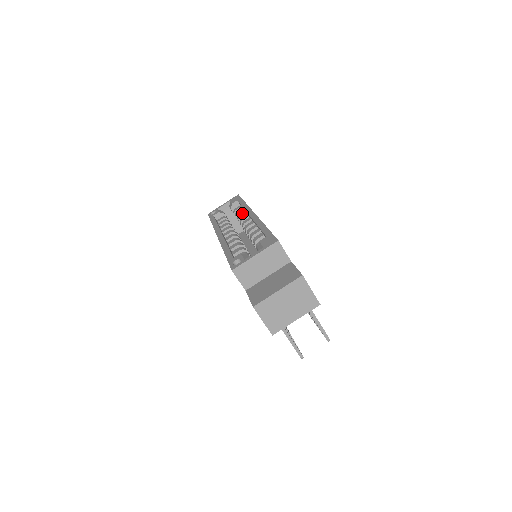
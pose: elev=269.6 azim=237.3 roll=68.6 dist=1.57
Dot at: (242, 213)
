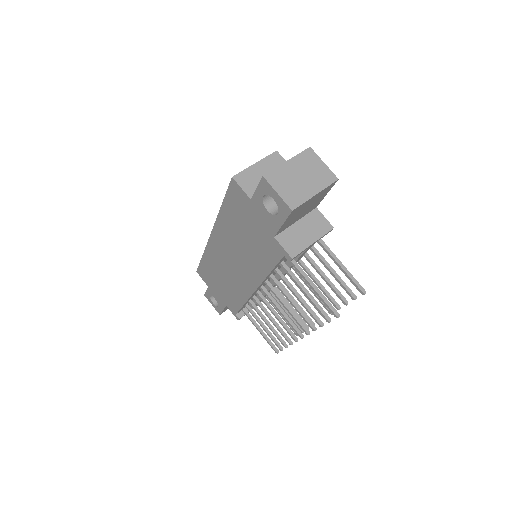
Dot at: occluded
